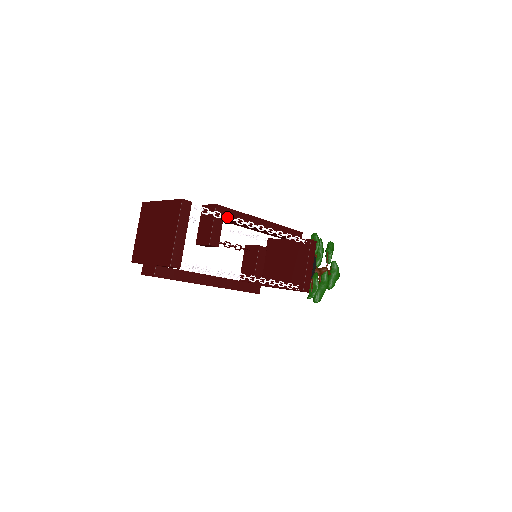
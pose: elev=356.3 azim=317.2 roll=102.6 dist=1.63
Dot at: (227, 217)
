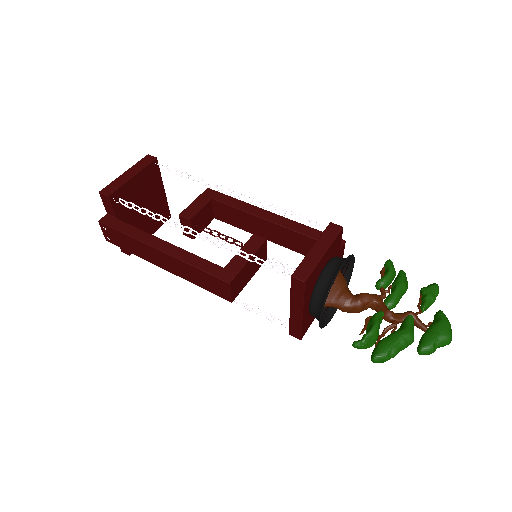
Dot at: (194, 176)
